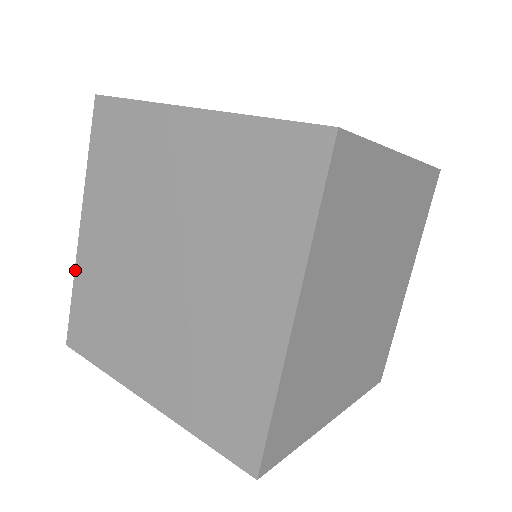
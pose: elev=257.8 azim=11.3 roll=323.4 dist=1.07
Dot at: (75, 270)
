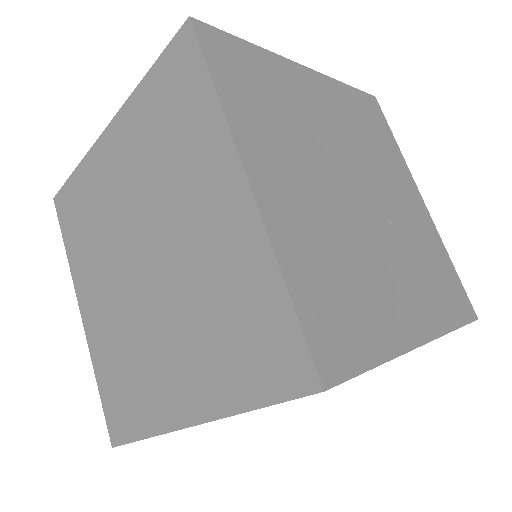
Dot at: (86, 156)
